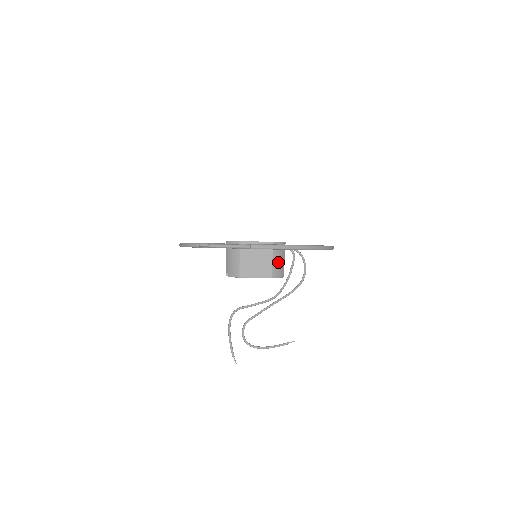
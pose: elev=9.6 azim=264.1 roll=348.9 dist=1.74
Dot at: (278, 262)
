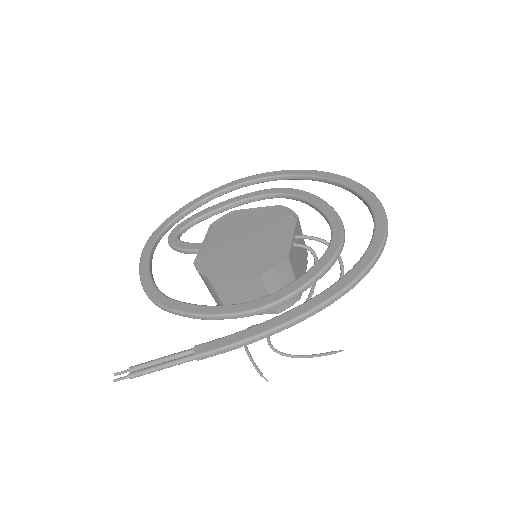
Dot at: occluded
